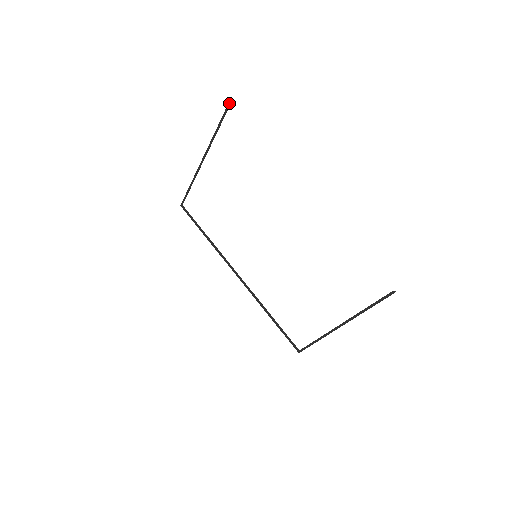
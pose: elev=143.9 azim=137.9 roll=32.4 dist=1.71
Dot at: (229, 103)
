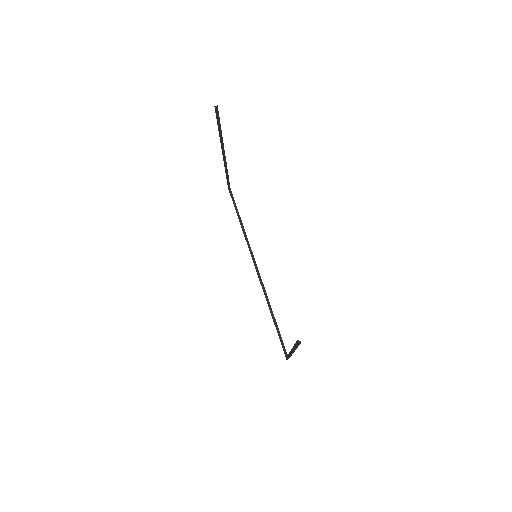
Dot at: (215, 108)
